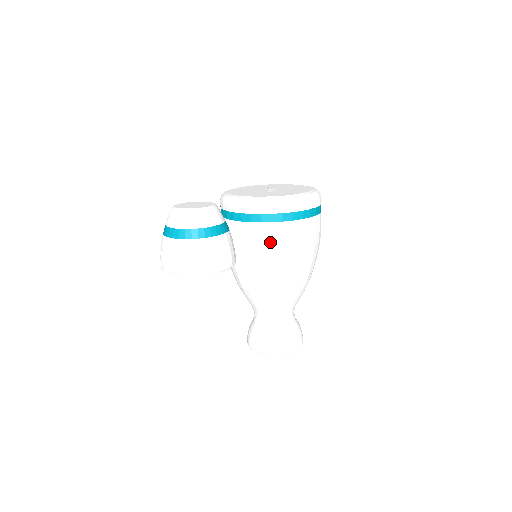
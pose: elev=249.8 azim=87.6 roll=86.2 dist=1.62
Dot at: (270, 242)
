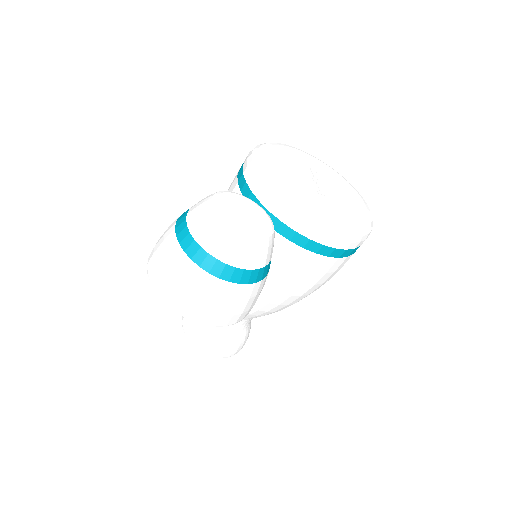
Dot at: (297, 271)
